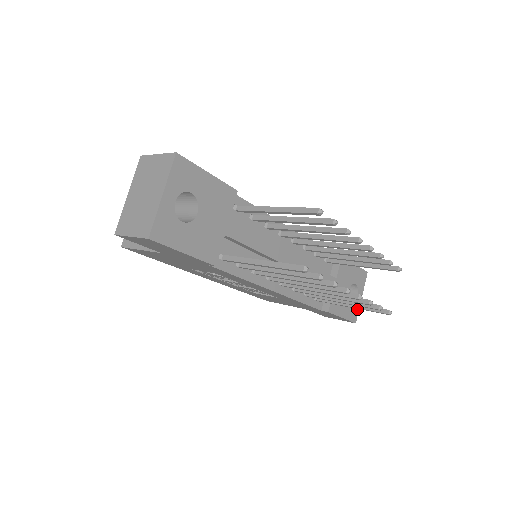
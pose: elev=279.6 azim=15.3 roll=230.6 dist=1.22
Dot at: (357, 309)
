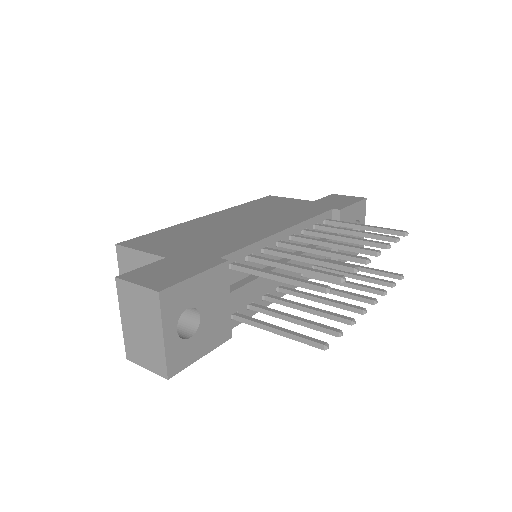
Dot at: (362, 238)
